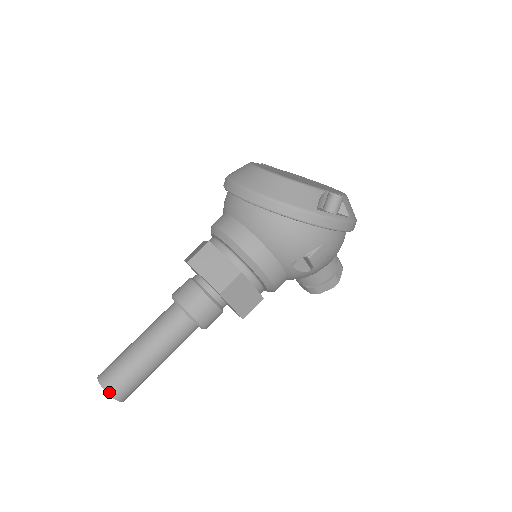
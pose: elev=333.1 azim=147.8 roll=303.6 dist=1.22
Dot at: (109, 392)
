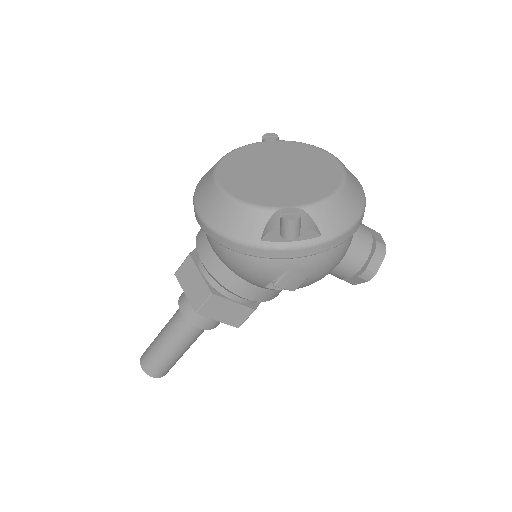
Dot at: (146, 372)
